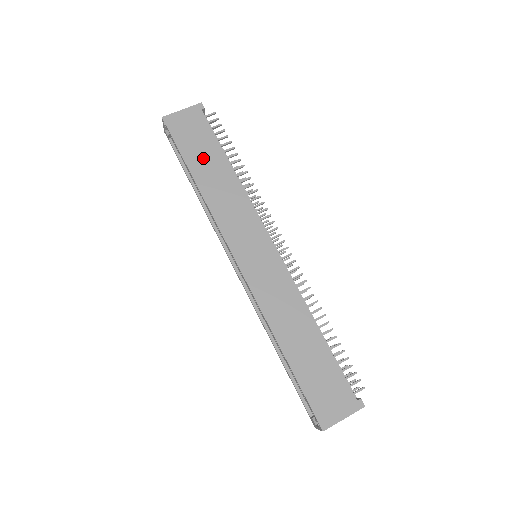
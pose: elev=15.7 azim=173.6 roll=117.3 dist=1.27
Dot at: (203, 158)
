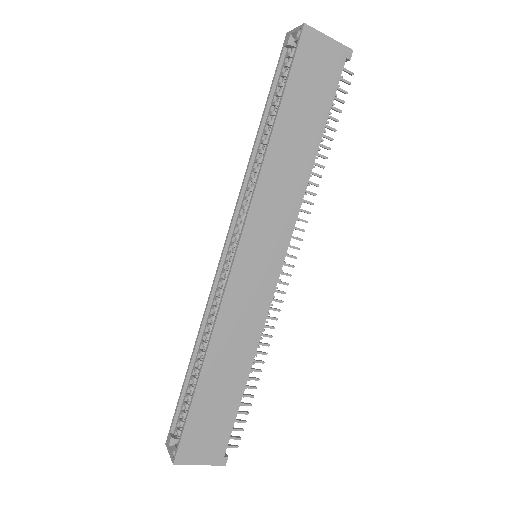
Dot at: (302, 114)
